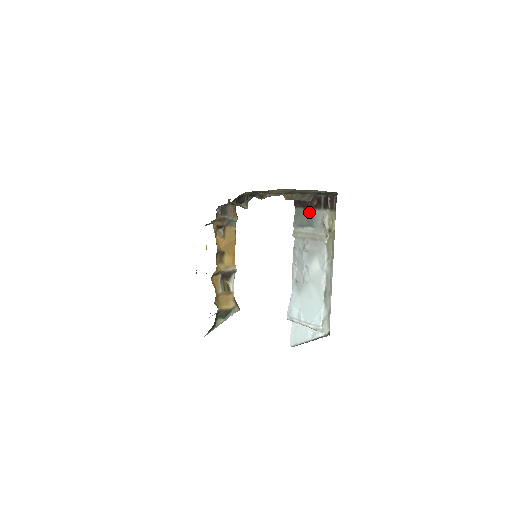
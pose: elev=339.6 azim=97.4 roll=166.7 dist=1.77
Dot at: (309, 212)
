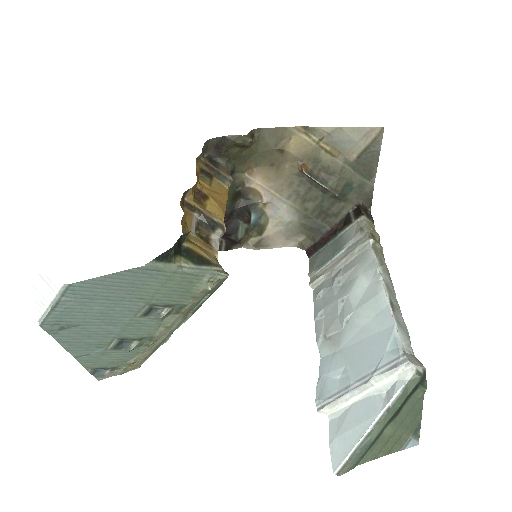
Dot at: (333, 242)
